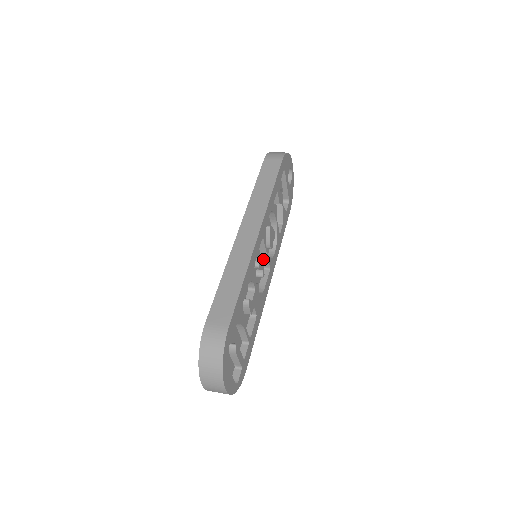
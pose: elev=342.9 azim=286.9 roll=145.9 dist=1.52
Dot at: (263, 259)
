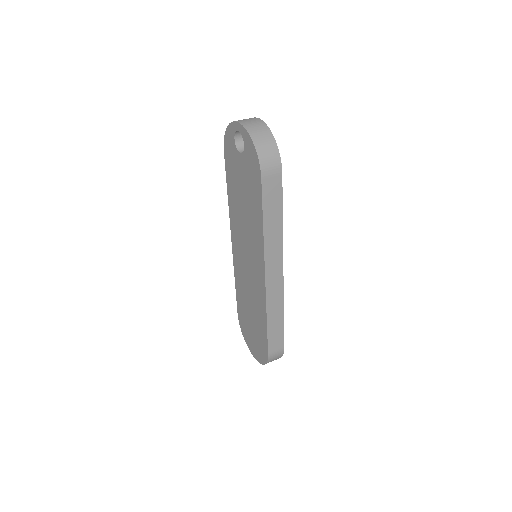
Dot at: occluded
